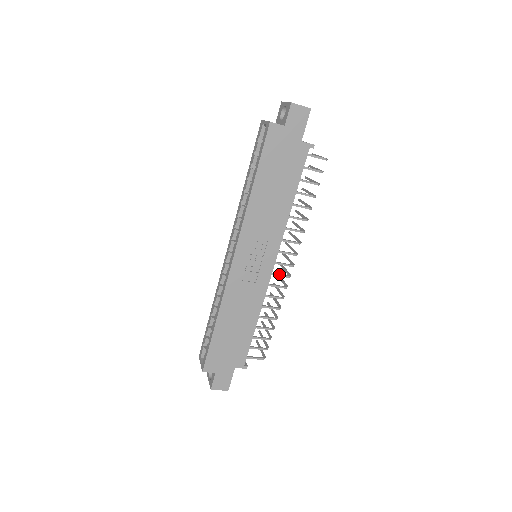
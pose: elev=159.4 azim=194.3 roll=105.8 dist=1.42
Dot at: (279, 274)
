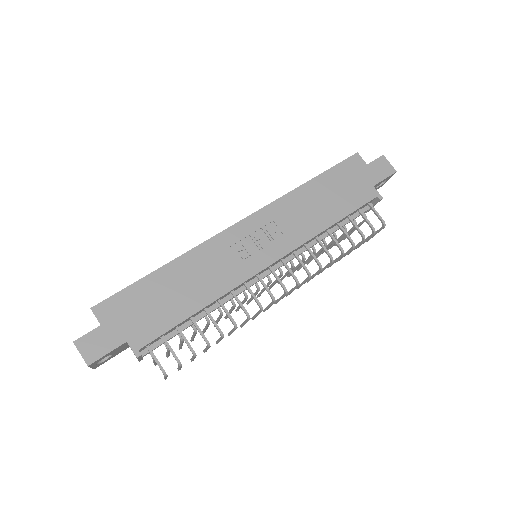
Dot at: occluded
